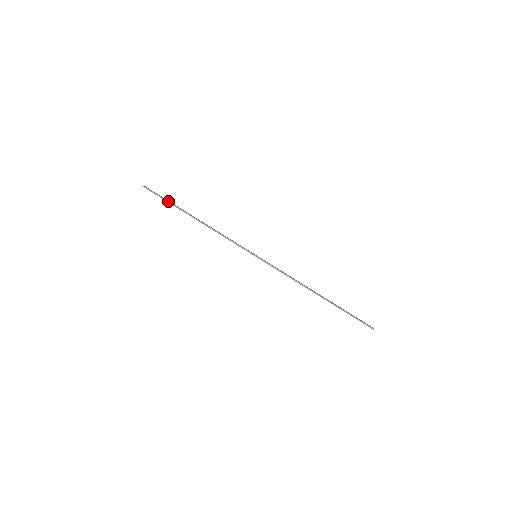
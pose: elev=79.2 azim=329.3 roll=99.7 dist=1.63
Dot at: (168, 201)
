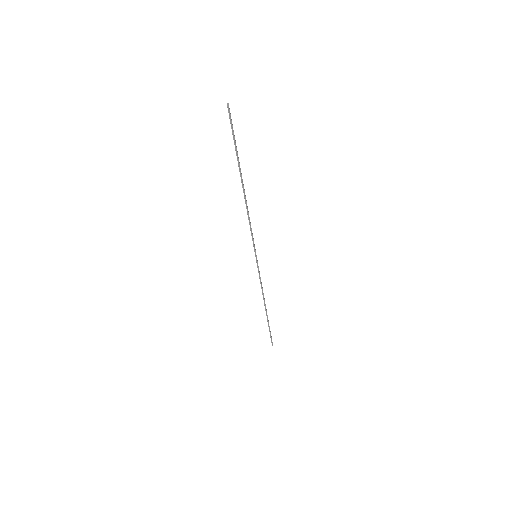
Dot at: occluded
